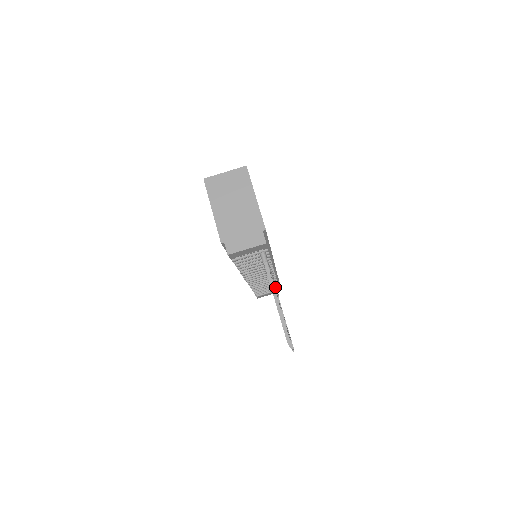
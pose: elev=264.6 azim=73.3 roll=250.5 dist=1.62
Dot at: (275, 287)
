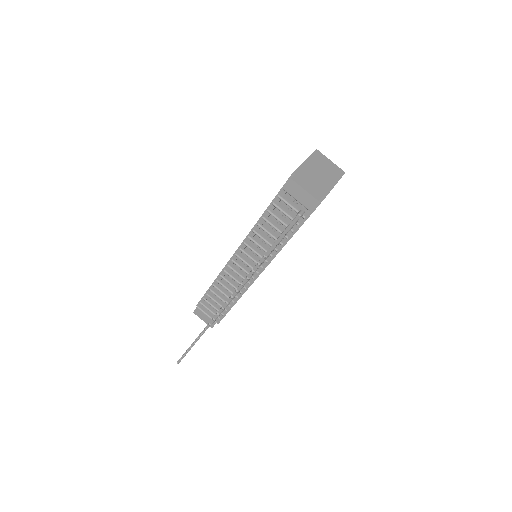
Dot at: (240, 289)
